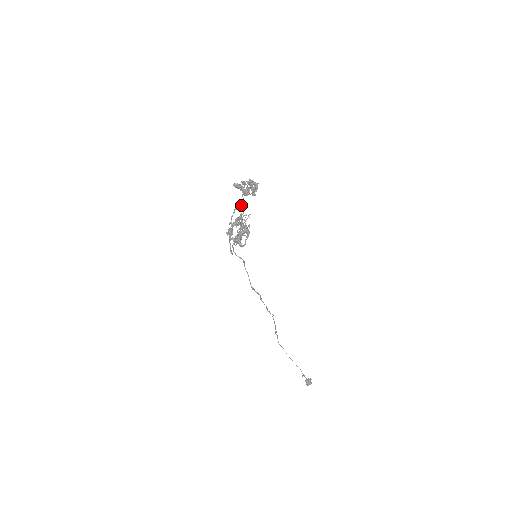
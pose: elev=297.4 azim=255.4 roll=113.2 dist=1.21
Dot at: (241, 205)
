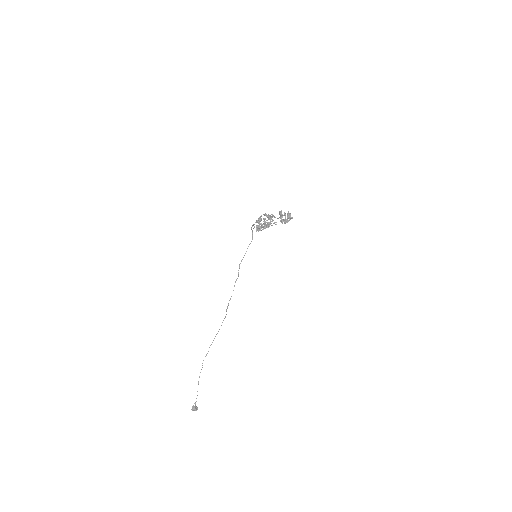
Dot at: occluded
